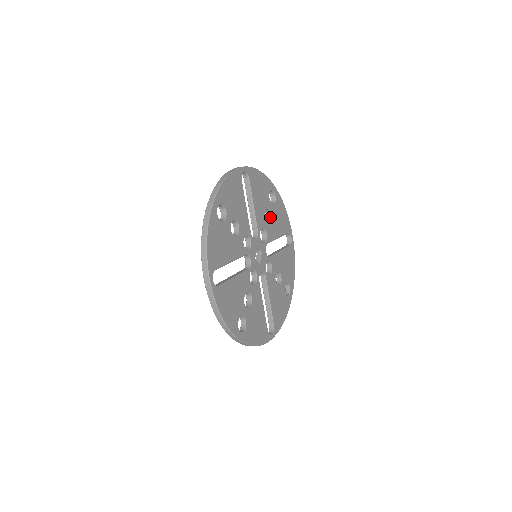
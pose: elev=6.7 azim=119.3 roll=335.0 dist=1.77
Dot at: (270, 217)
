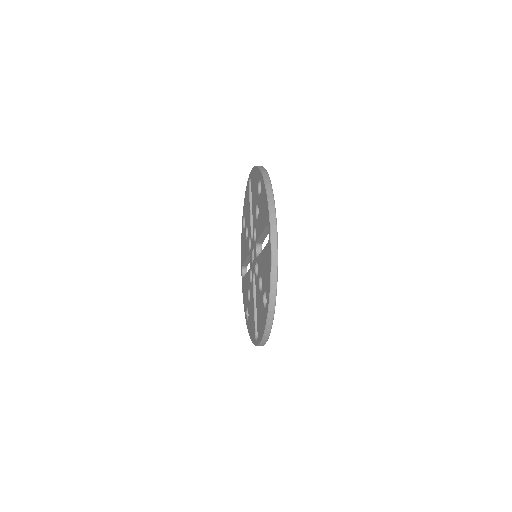
Dot at: occluded
